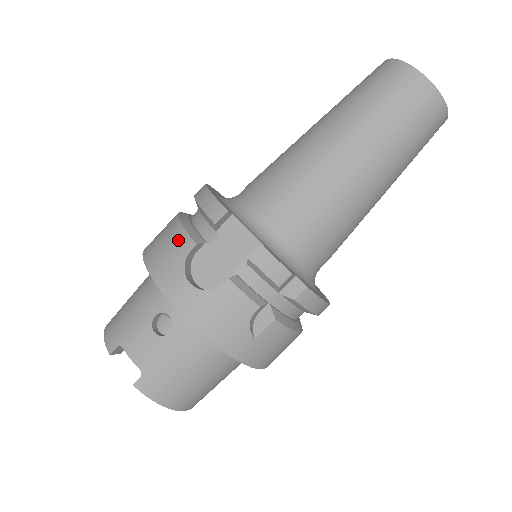
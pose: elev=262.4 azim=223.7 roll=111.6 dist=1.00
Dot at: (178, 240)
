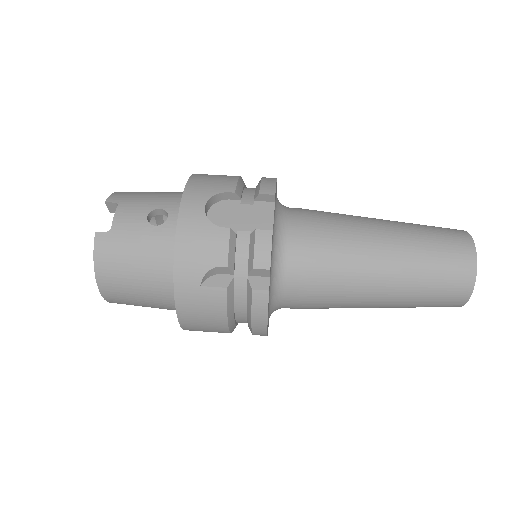
Dot at: (227, 182)
